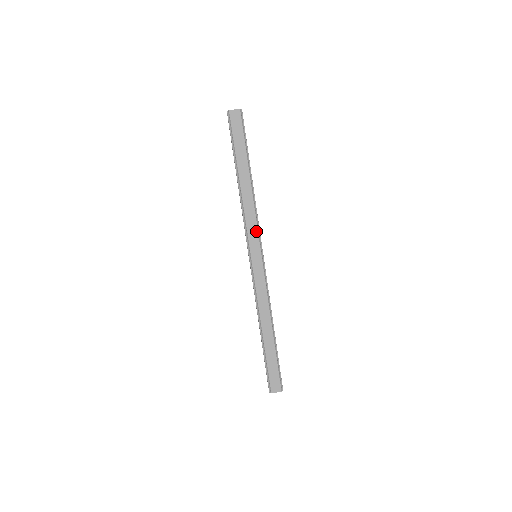
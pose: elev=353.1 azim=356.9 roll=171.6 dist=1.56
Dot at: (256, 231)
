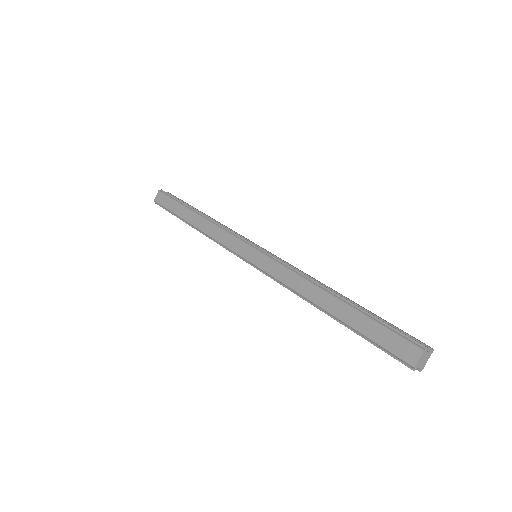
Dot at: (231, 237)
